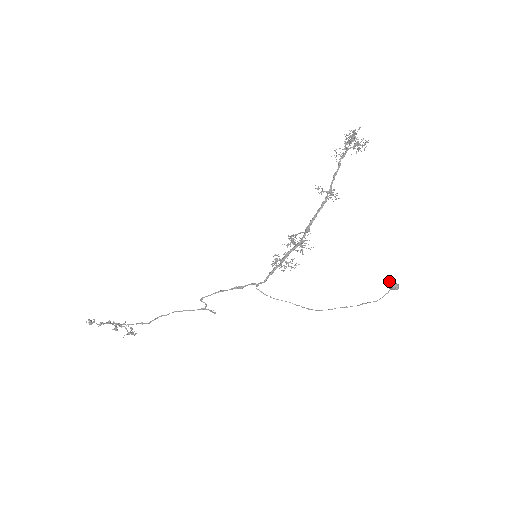
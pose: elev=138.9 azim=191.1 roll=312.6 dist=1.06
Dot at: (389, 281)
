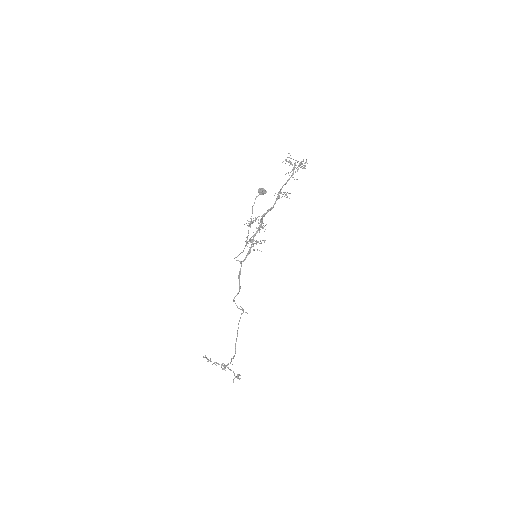
Dot at: occluded
